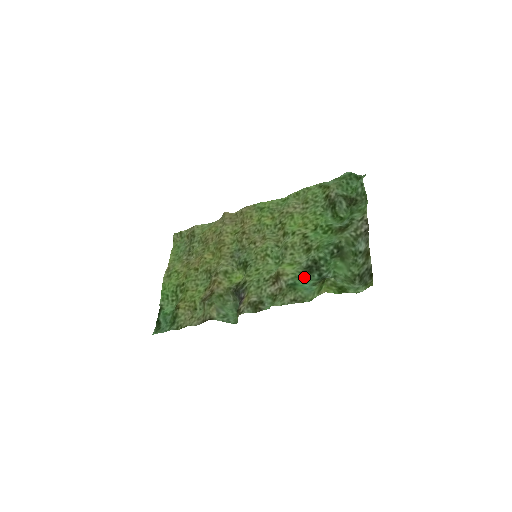
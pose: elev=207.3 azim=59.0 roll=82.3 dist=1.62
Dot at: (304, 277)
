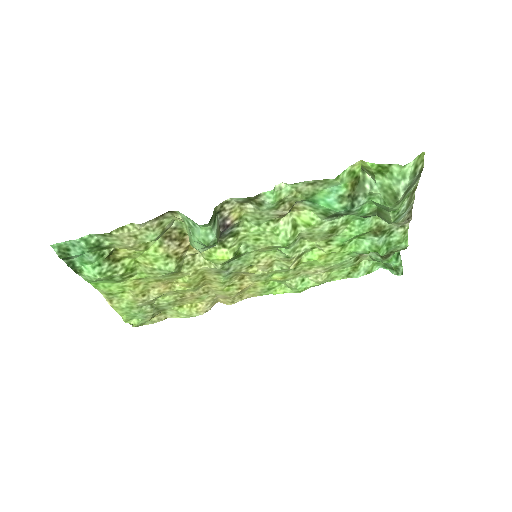
Dot at: (326, 211)
